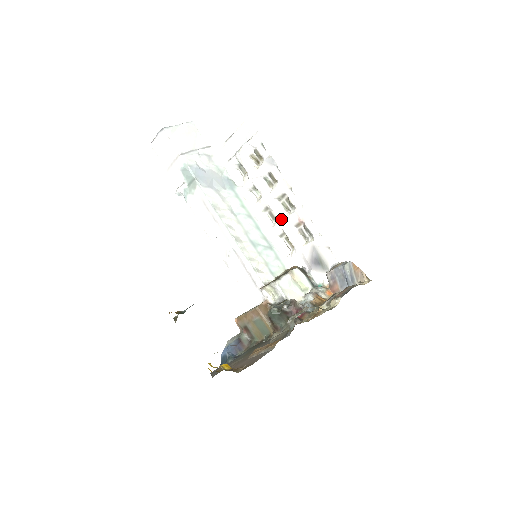
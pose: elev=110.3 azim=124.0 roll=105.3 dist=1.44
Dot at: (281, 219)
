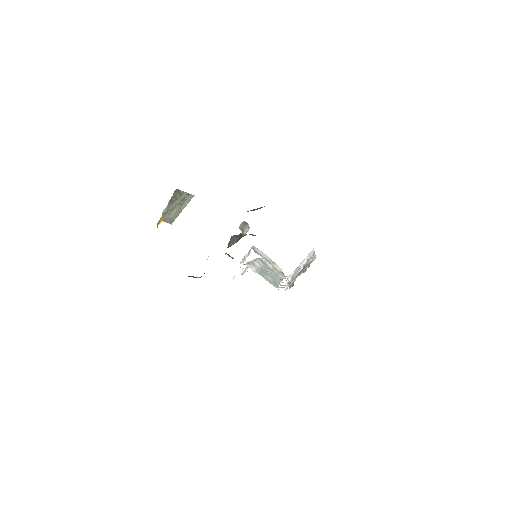
Dot at: occluded
